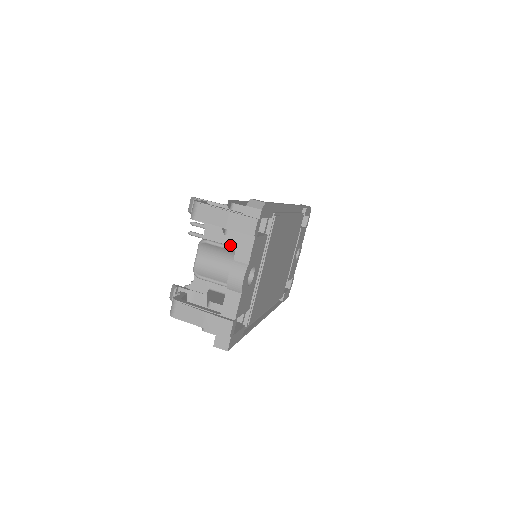
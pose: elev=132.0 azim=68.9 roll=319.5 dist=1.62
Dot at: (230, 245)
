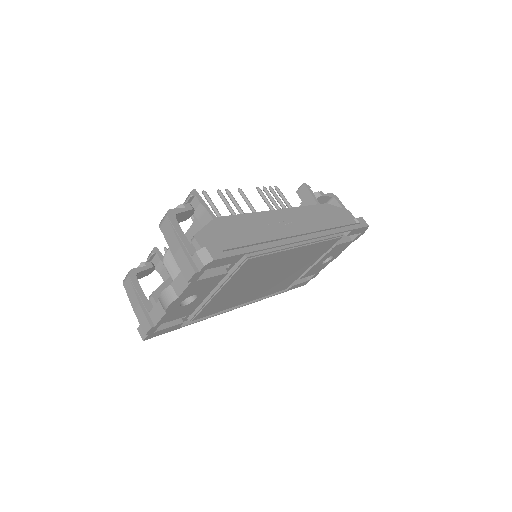
Dot at: occluded
